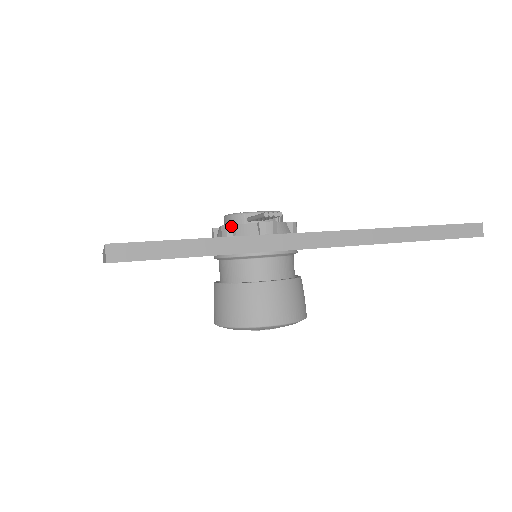
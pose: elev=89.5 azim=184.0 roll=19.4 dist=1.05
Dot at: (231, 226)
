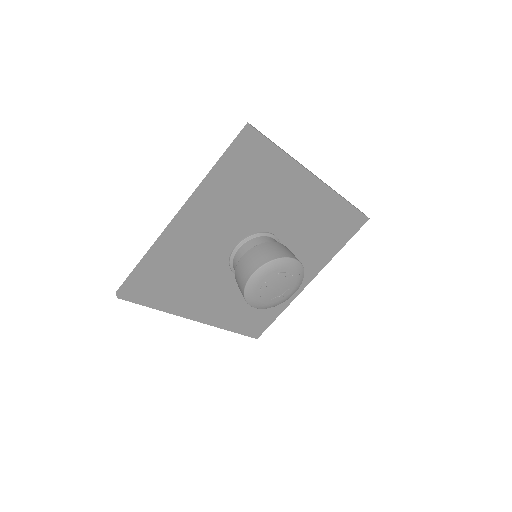
Dot at: occluded
